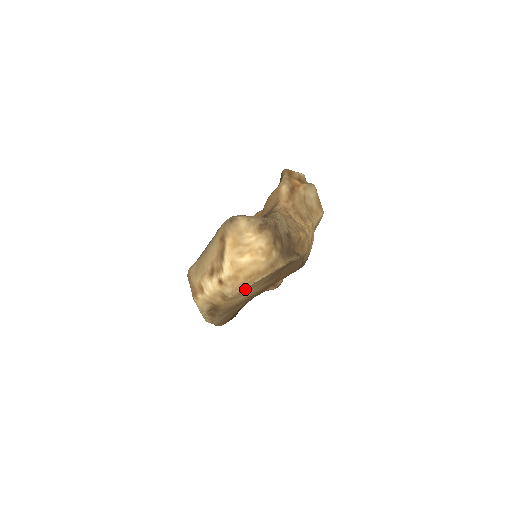
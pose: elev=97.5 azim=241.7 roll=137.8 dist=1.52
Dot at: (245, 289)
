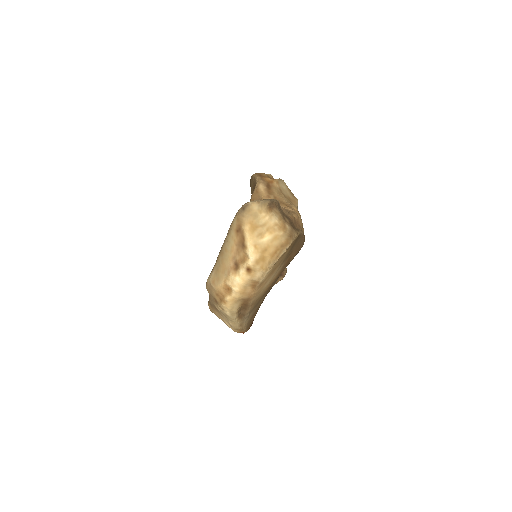
Dot at: (273, 267)
